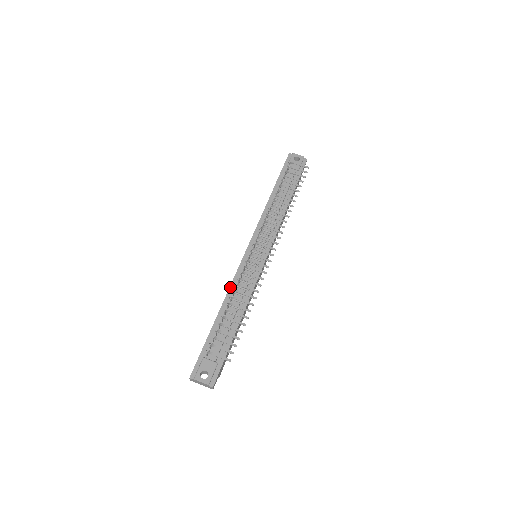
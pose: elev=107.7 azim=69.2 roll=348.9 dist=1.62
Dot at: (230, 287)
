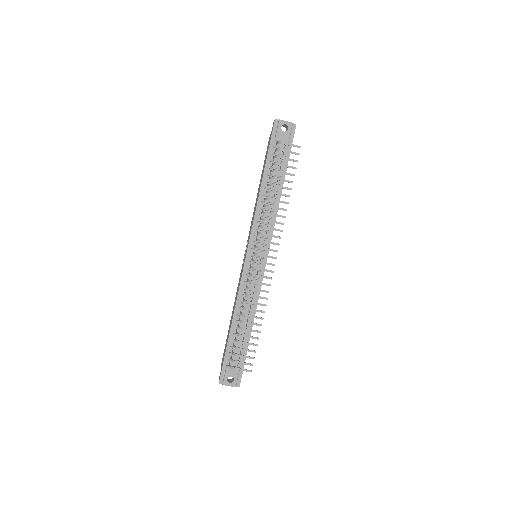
Dot at: (237, 297)
